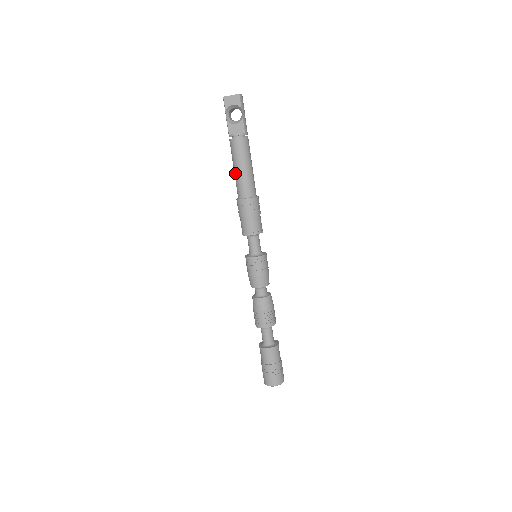
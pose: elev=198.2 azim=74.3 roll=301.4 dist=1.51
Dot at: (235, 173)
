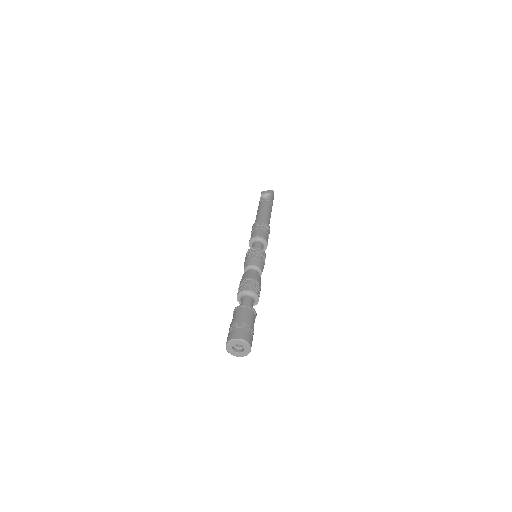
Dot at: (257, 215)
